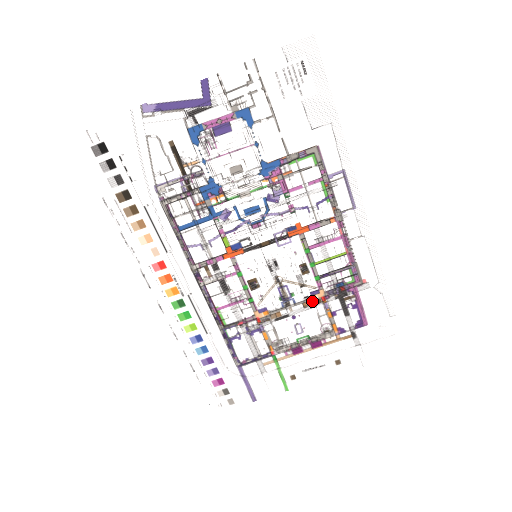
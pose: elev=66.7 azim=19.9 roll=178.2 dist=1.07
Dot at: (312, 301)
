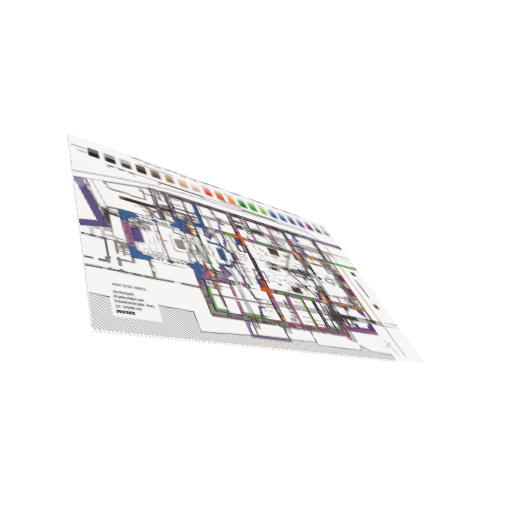
Dot at: (321, 295)
